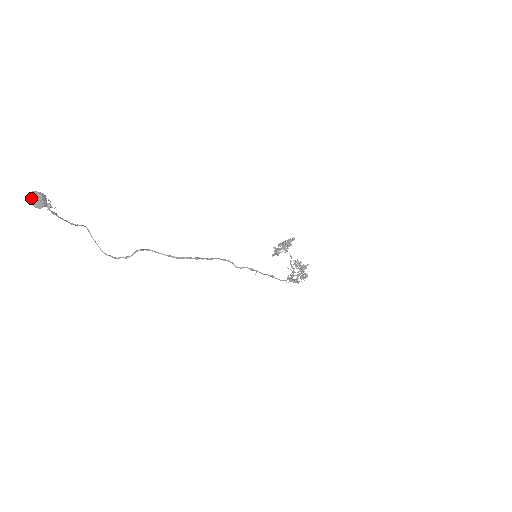
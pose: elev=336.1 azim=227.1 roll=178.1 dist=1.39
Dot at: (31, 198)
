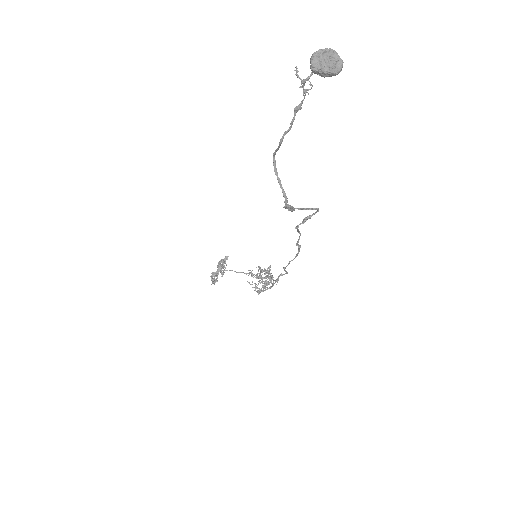
Dot at: (319, 60)
